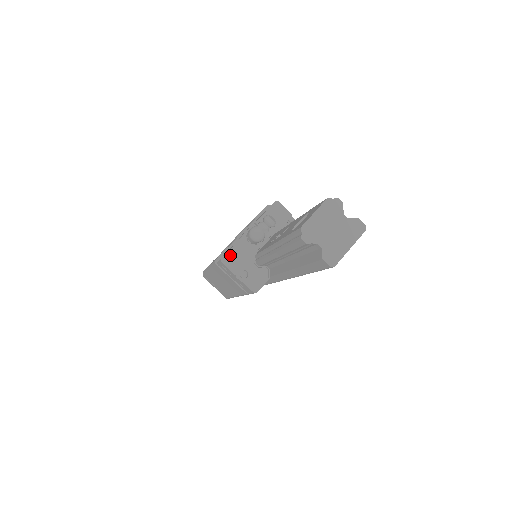
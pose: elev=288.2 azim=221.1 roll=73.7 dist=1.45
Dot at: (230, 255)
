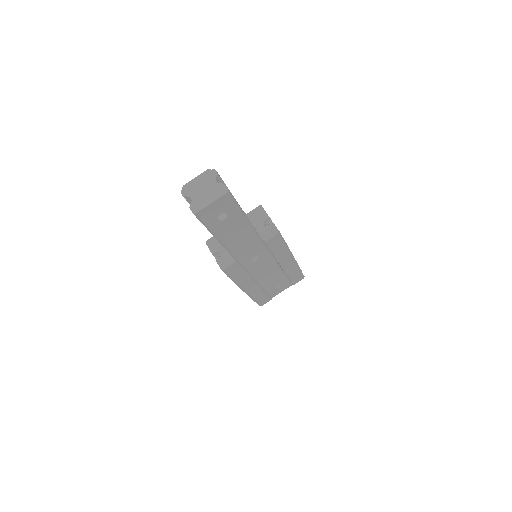
Dot at: (213, 239)
